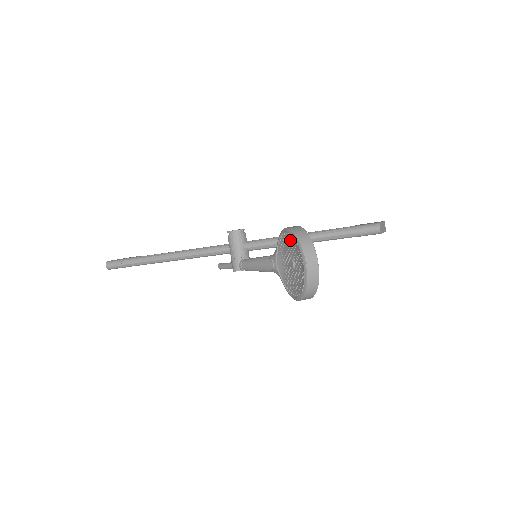
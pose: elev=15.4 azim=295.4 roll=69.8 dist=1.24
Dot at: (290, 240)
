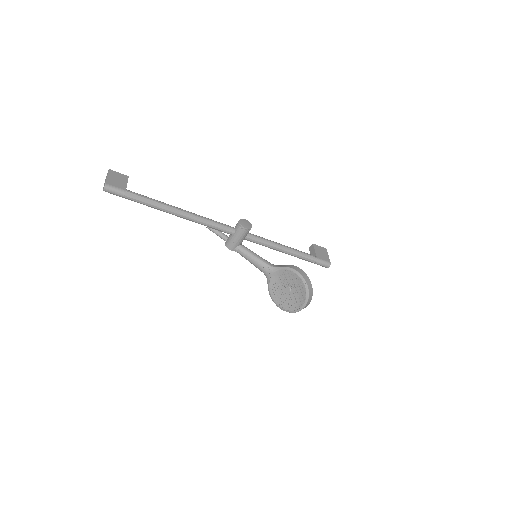
Dot at: (299, 283)
